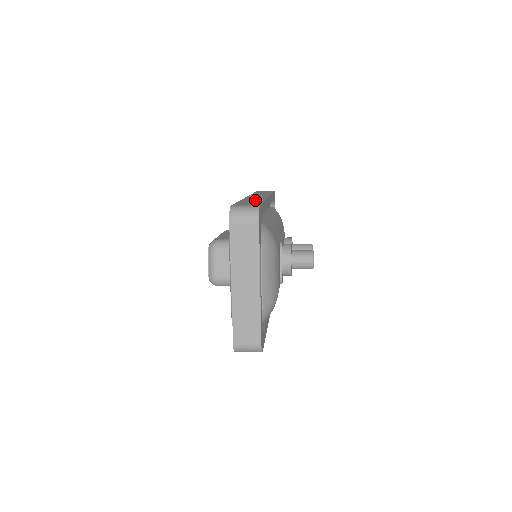
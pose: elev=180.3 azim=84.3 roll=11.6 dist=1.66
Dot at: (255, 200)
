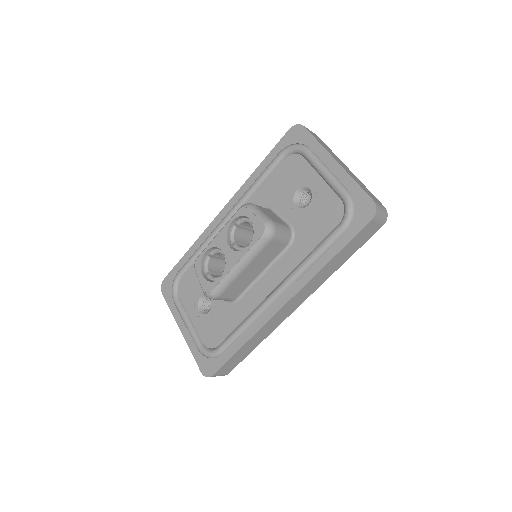
Dot at: occluded
